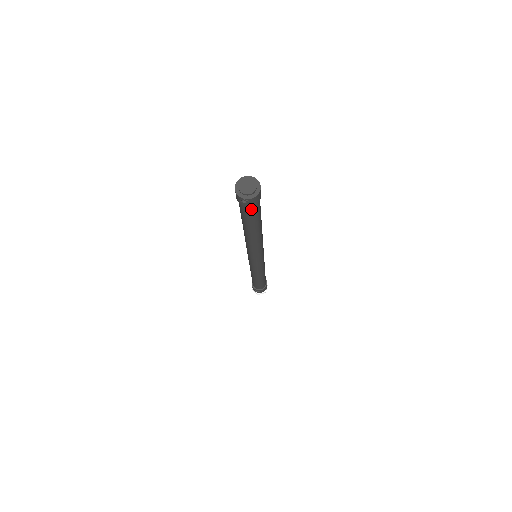
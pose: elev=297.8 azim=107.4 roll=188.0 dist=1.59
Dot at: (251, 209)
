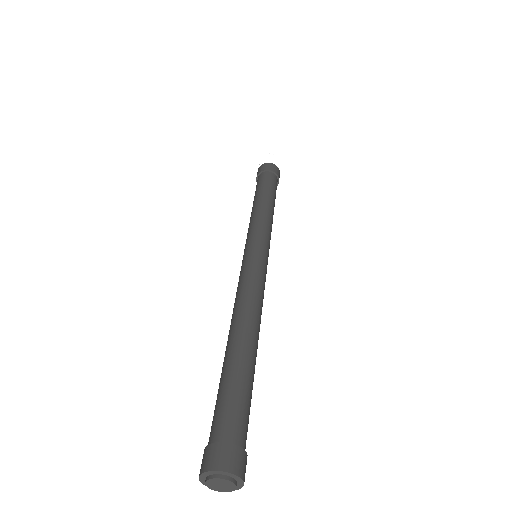
Dot at: occluded
